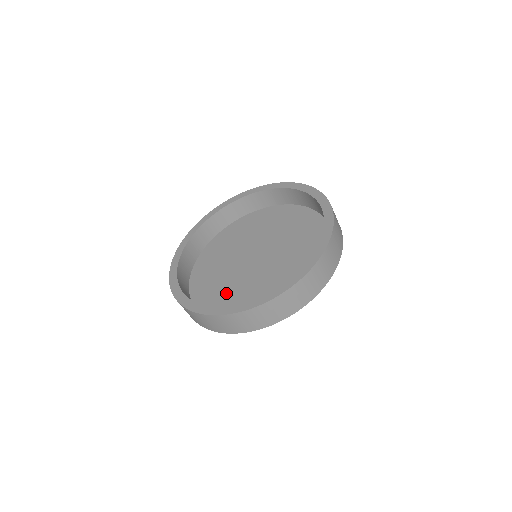
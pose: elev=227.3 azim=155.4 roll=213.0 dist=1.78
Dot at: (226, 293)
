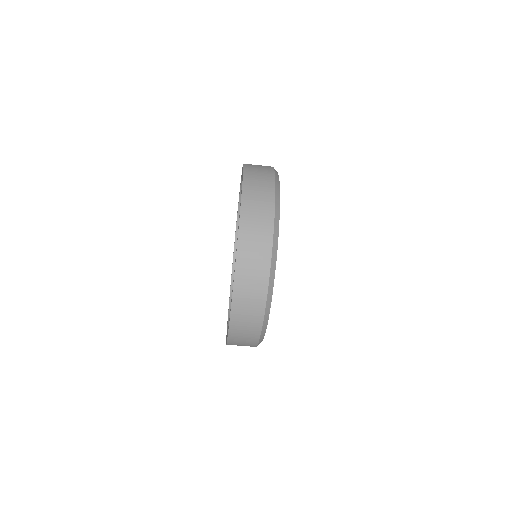
Dot at: occluded
